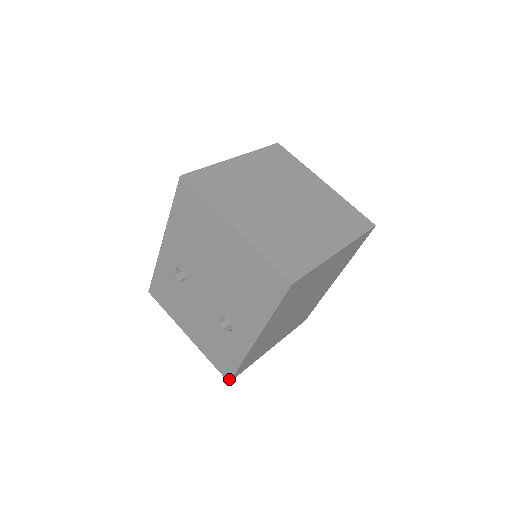
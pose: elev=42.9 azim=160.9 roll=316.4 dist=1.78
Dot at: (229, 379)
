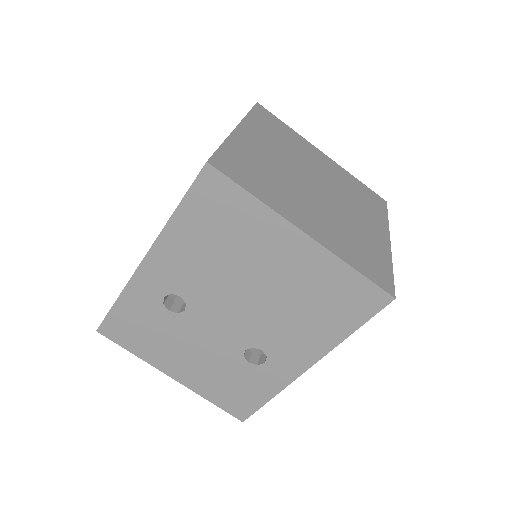
Dot at: (244, 418)
